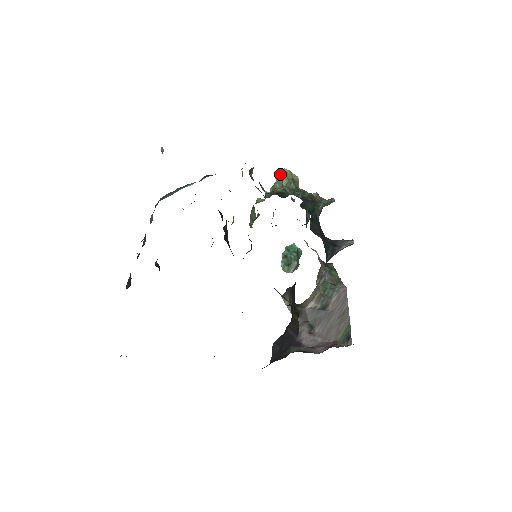
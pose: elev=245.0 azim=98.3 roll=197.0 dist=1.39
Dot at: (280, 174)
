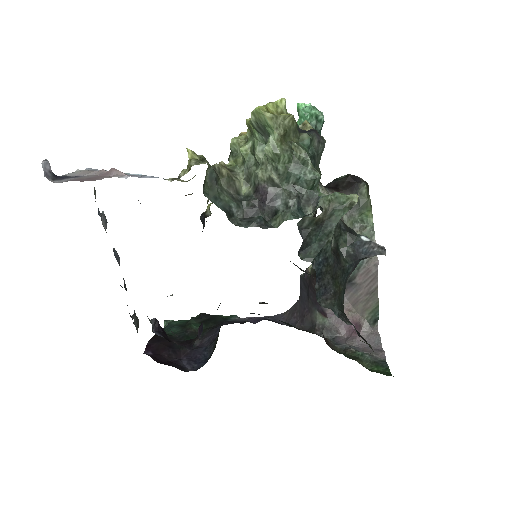
Dot at: (256, 122)
